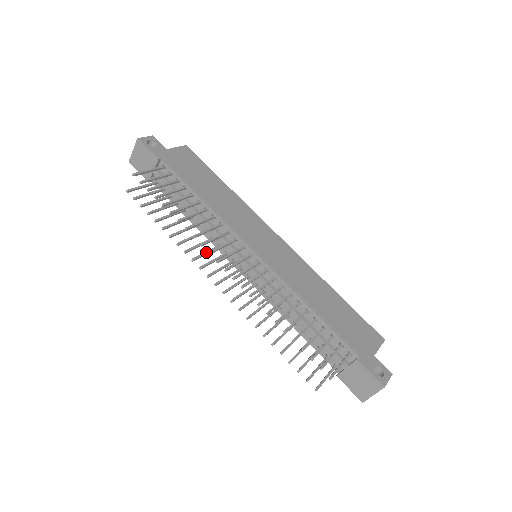
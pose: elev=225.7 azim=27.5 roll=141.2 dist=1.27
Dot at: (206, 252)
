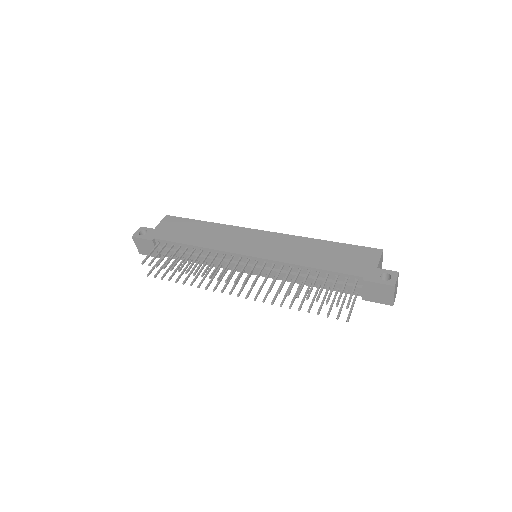
Dot at: (220, 278)
